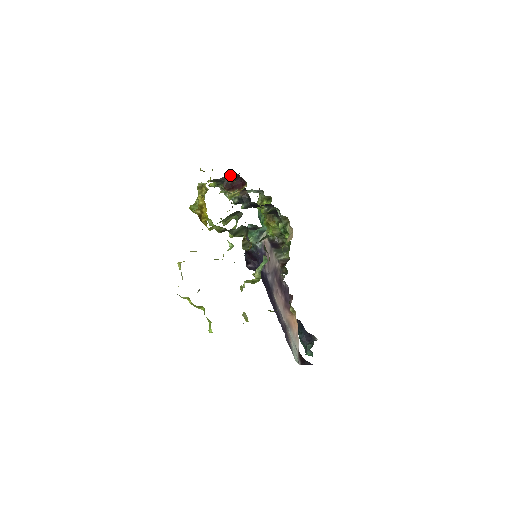
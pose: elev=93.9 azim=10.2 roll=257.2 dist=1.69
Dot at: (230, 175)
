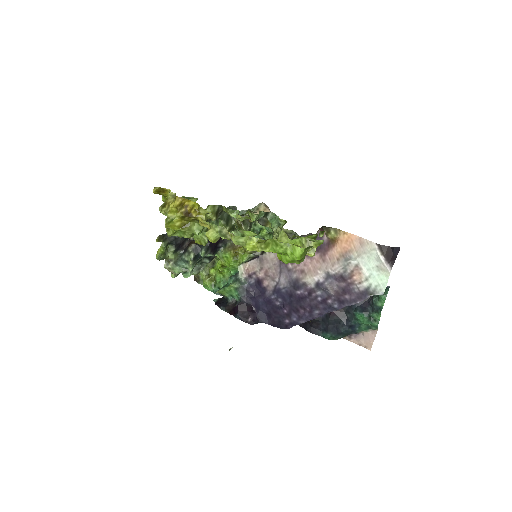
Dot at: occluded
